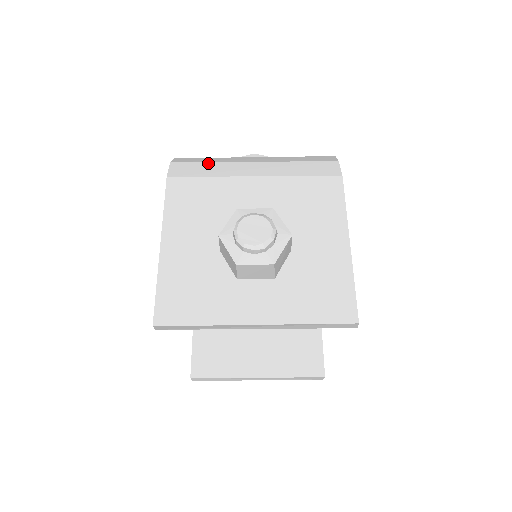
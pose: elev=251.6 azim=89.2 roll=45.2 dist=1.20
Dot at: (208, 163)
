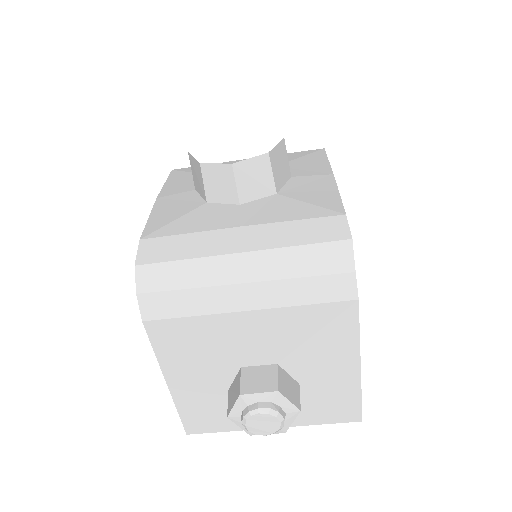
Dot at: (184, 292)
